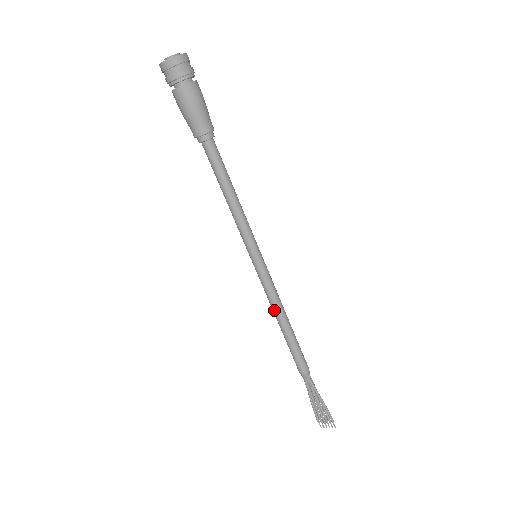
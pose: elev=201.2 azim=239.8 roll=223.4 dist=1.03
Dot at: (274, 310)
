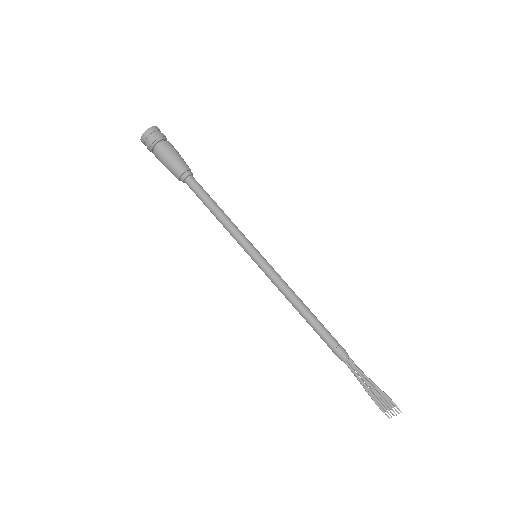
Dot at: (288, 300)
